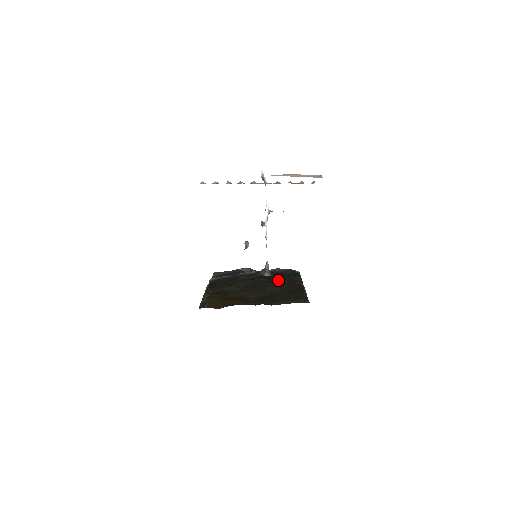
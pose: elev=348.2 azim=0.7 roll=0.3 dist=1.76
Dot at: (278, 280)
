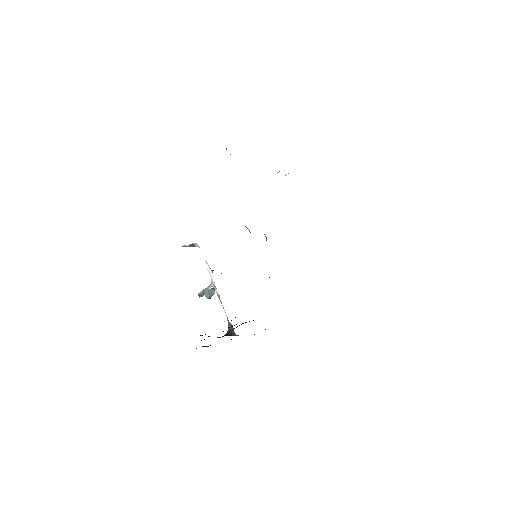
Dot at: occluded
